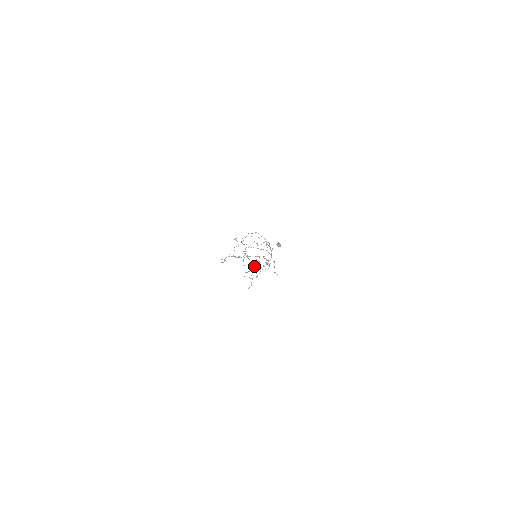
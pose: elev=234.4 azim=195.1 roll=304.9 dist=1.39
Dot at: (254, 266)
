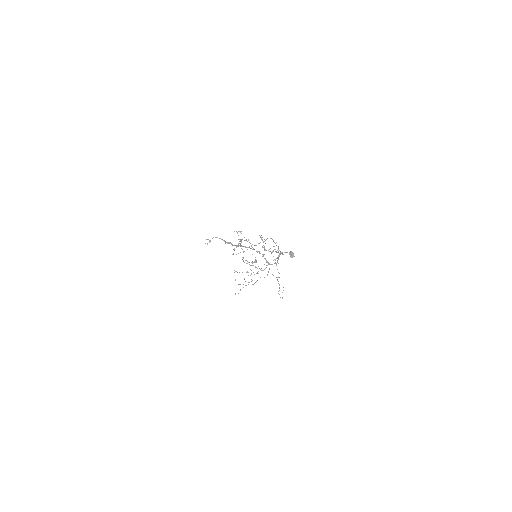
Dot at: occluded
